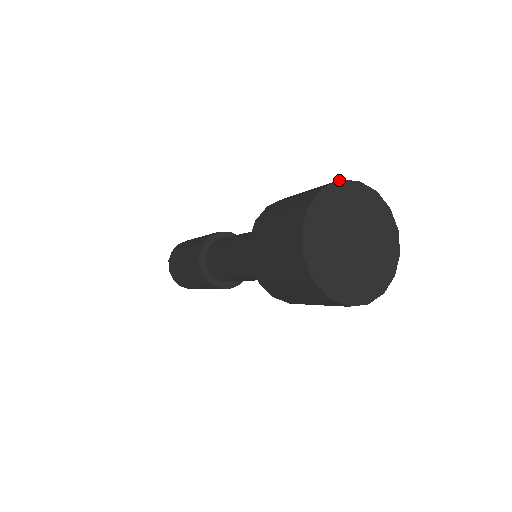
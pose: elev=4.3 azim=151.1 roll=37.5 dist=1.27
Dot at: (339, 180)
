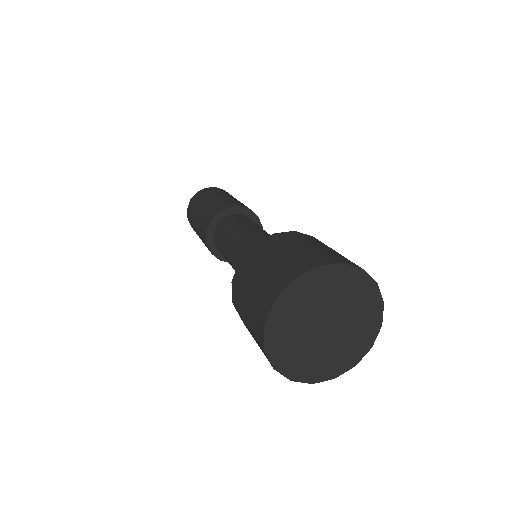
Dot at: (315, 267)
